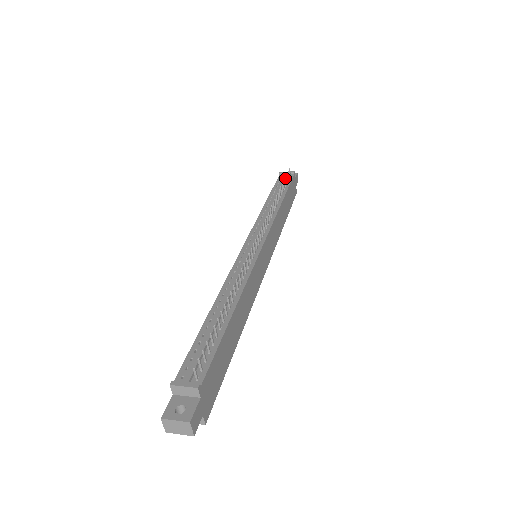
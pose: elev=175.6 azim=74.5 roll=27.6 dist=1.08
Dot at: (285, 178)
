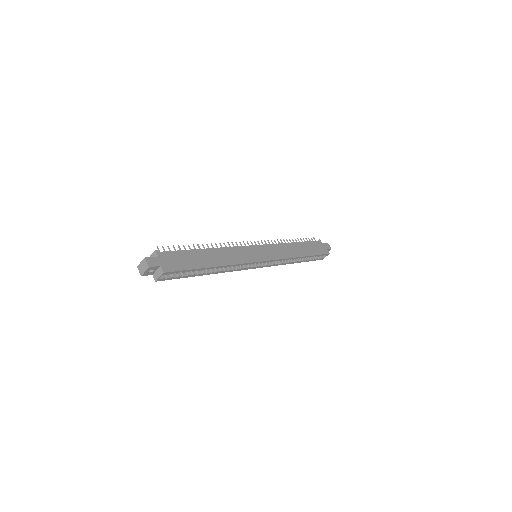
Dot at: occluded
